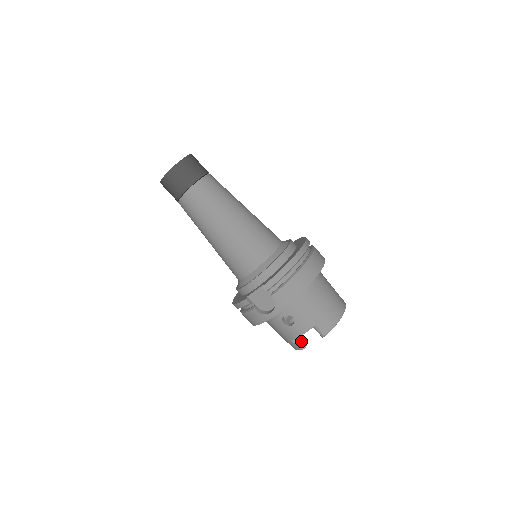
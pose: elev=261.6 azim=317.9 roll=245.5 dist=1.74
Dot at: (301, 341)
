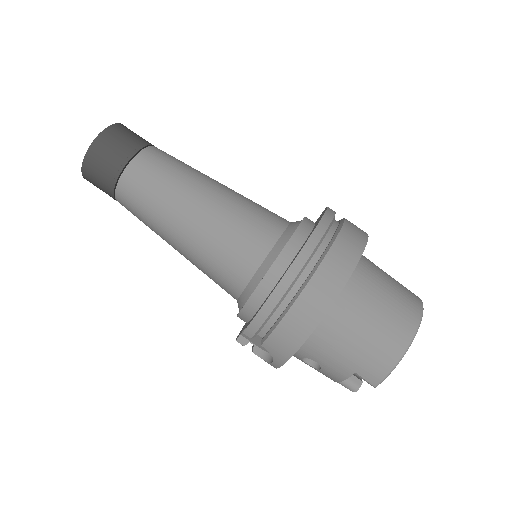
Dot at: (349, 381)
